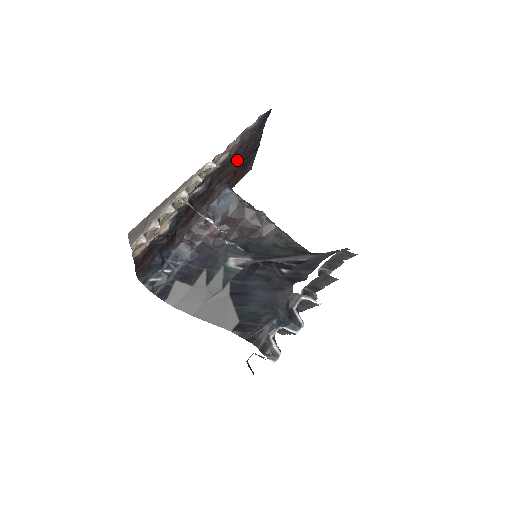
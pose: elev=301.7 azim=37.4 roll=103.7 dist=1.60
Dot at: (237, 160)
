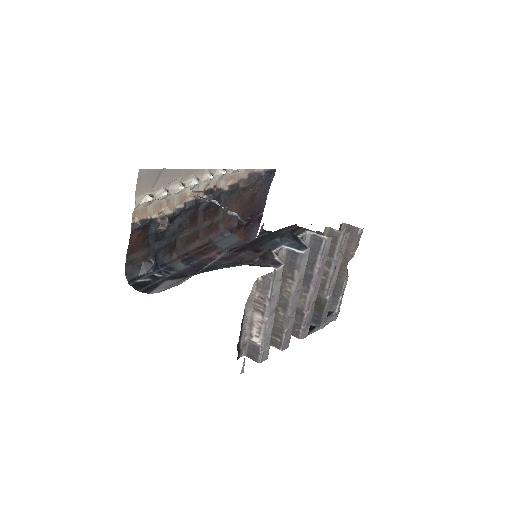
Dot at: (243, 205)
